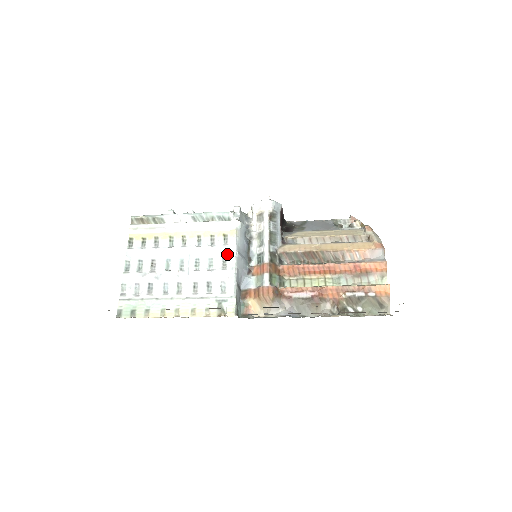
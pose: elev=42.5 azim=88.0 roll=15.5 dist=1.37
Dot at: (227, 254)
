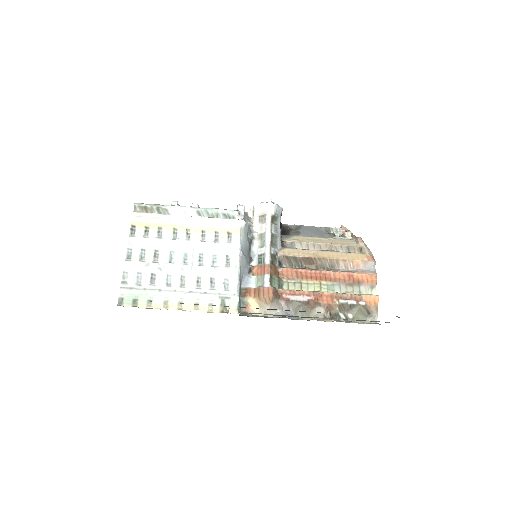
Dot at: (231, 252)
